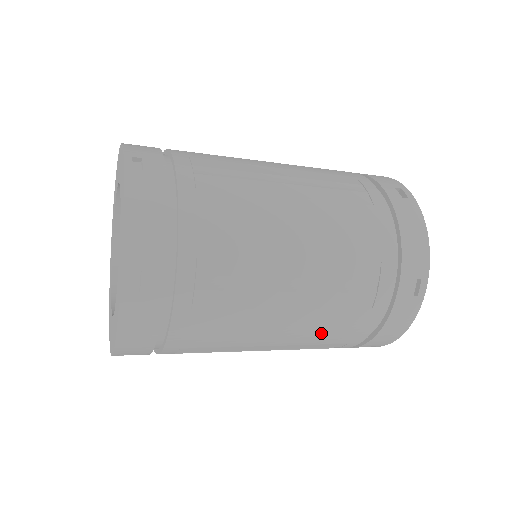
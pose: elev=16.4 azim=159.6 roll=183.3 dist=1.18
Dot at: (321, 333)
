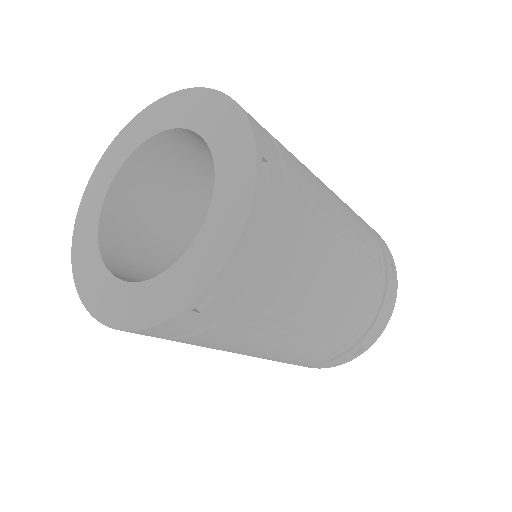
Dot at: (278, 359)
